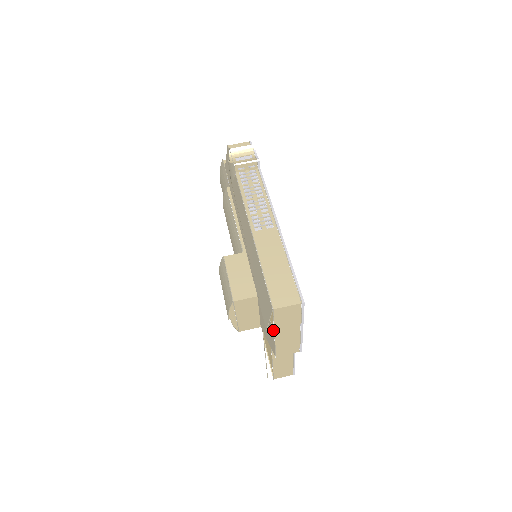
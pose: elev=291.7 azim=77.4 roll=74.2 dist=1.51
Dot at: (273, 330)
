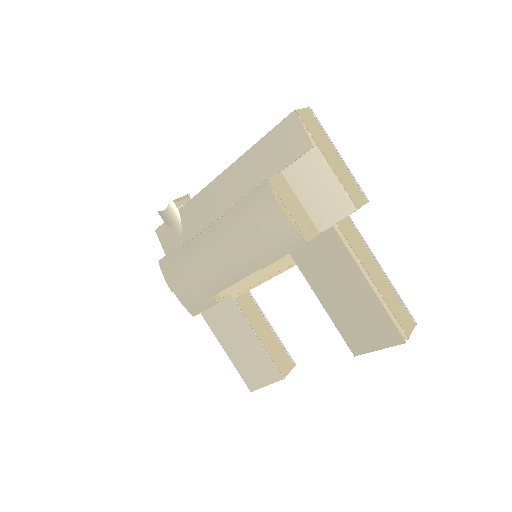
Dot at: (319, 152)
